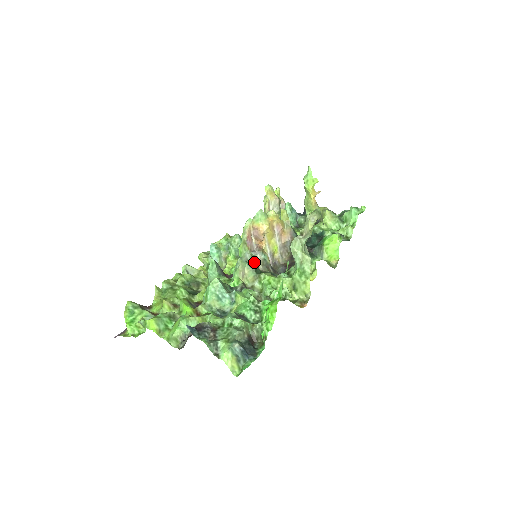
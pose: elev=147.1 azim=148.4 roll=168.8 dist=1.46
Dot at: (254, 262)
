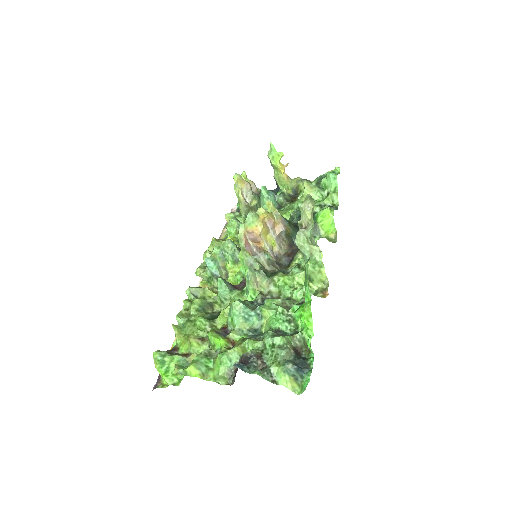
Dot at: (261, 267)
